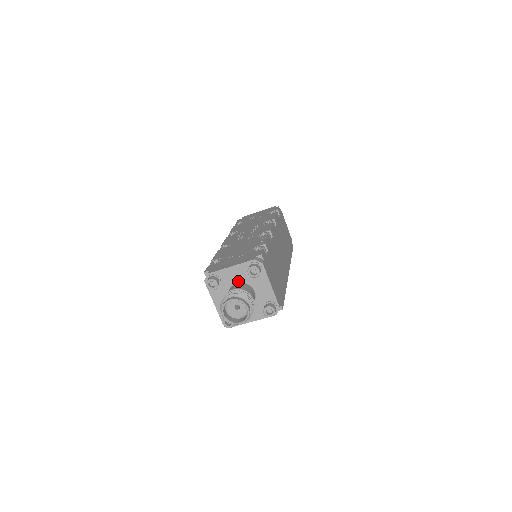
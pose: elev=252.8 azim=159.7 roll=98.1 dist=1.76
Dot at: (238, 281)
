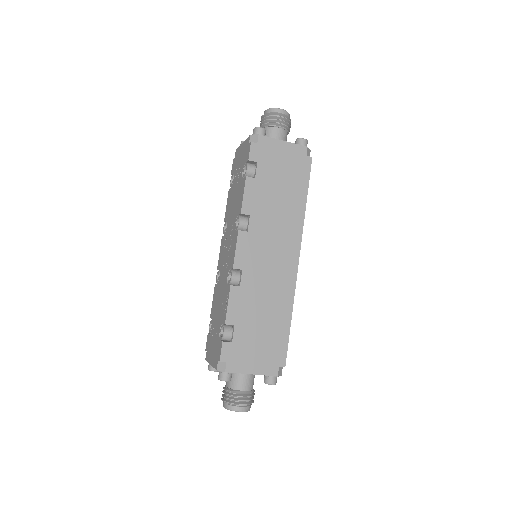
Dot at: occluded
